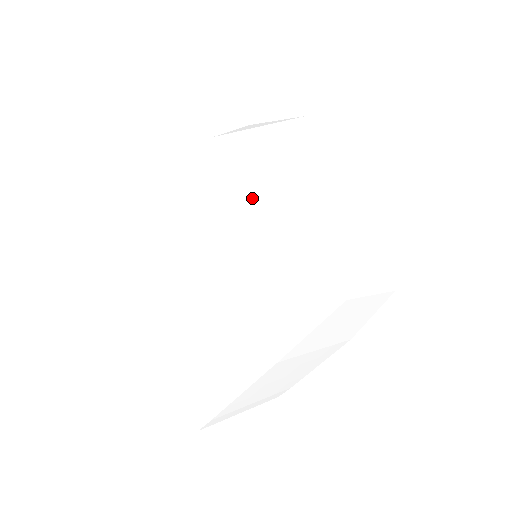
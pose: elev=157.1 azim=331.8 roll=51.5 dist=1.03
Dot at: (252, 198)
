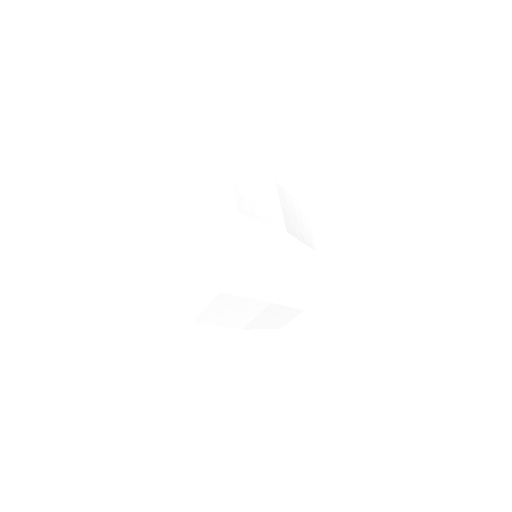
Dot at: occluded
